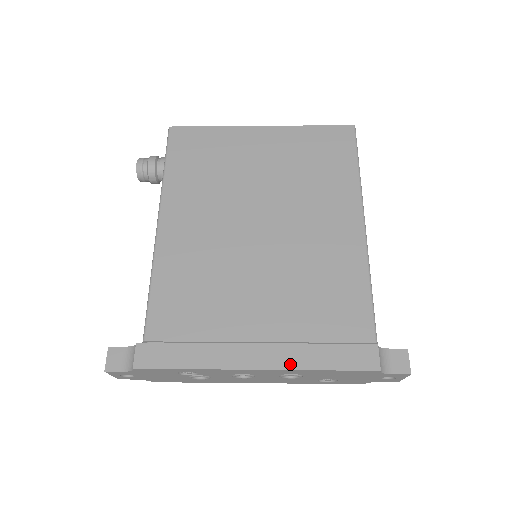
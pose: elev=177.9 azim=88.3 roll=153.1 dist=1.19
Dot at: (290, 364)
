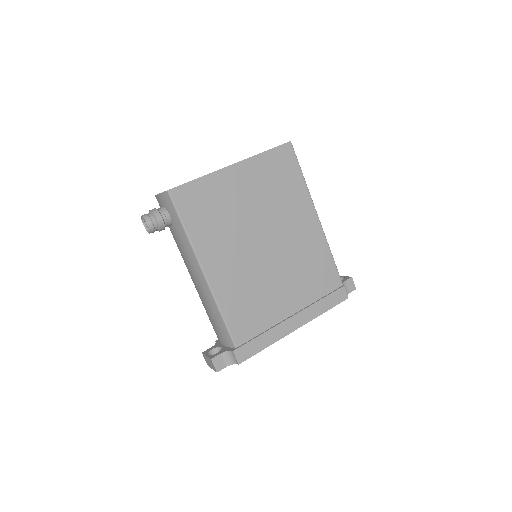
Dot at: (311, 318)
